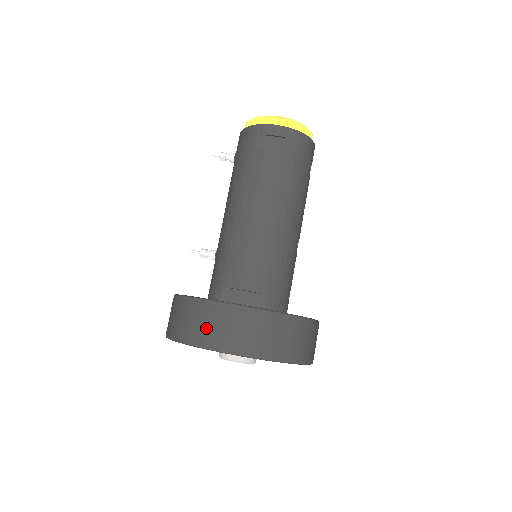
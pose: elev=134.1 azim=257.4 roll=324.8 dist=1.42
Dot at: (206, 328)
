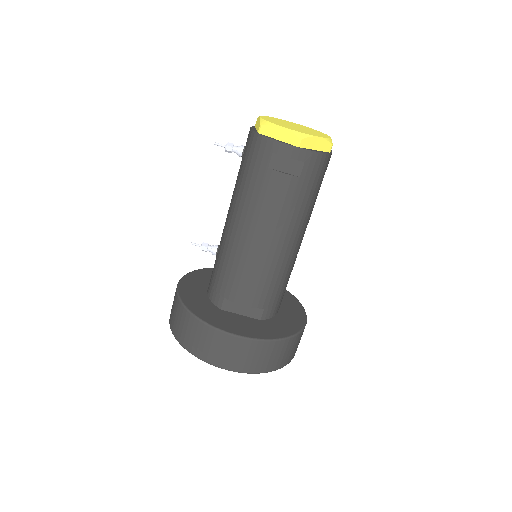
Dot at: (210, 349)
